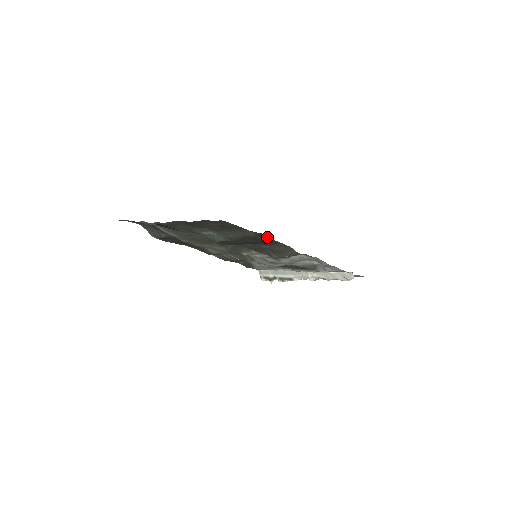
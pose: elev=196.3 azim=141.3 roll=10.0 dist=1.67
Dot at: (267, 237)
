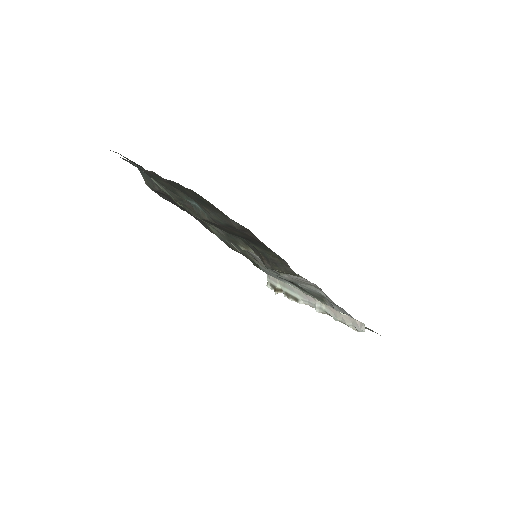
Dot at: (256, 237)
